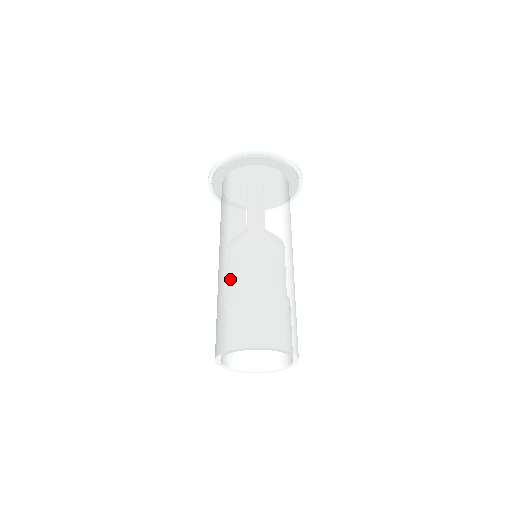
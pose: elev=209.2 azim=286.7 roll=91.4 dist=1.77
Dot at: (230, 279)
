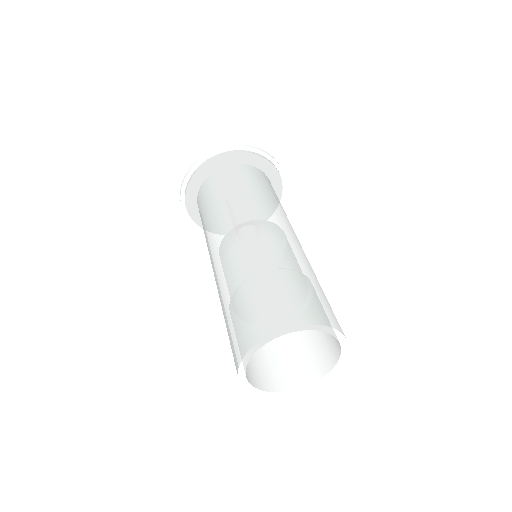
Dot at: (278, 253)
